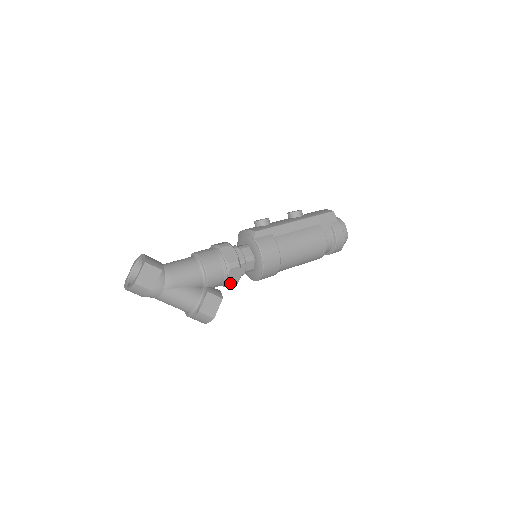
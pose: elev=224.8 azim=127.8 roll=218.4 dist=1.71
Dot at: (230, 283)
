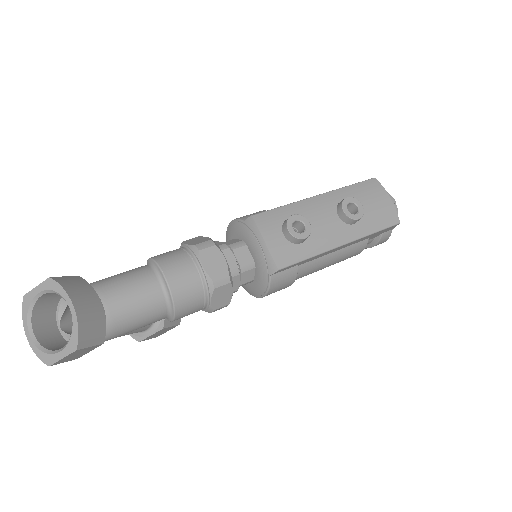
Dot at: occluded
